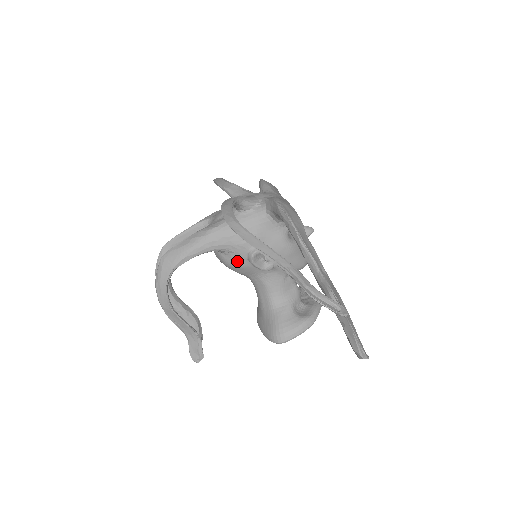
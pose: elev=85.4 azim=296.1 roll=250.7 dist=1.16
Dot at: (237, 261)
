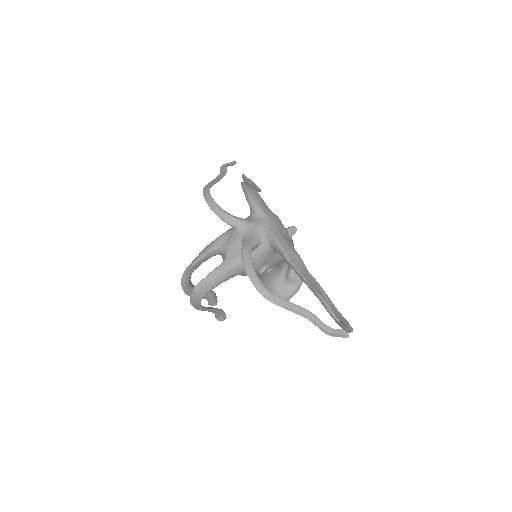
Dot at: occluded
